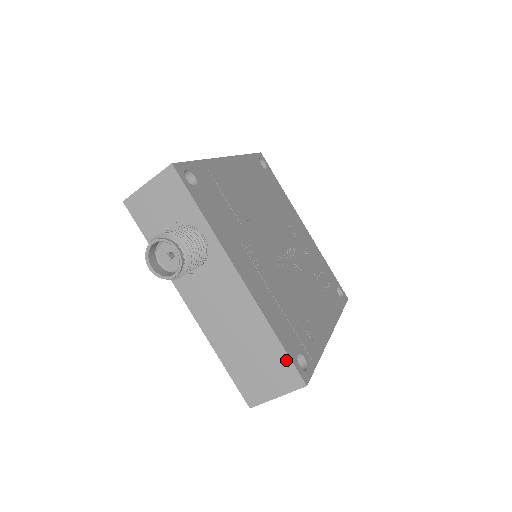
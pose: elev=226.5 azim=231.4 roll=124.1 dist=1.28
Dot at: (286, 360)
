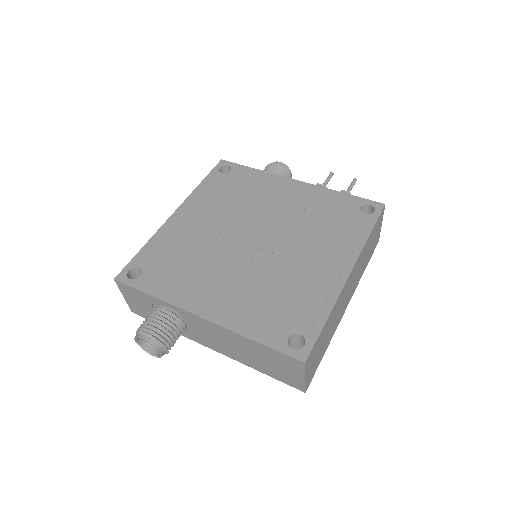
Dot at: (276, 353)
